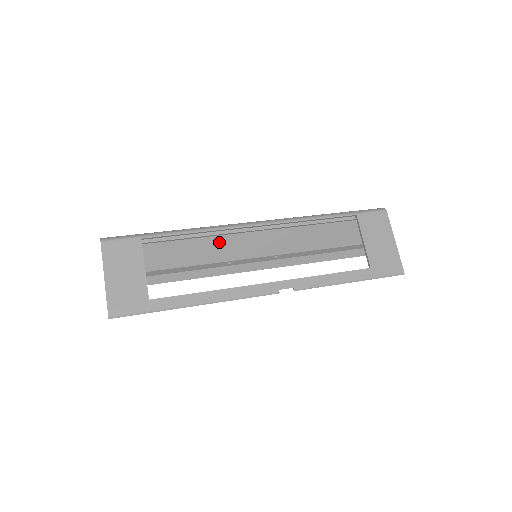
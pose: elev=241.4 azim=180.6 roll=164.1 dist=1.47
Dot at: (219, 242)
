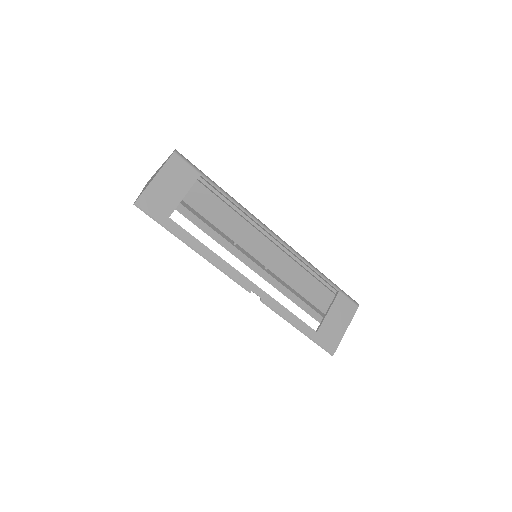
Dot at: (242, 225)
